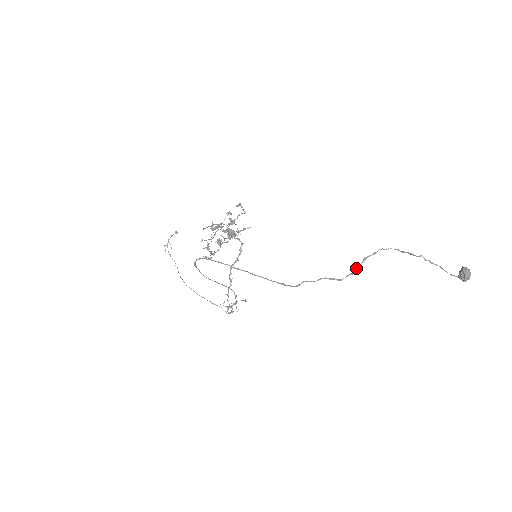
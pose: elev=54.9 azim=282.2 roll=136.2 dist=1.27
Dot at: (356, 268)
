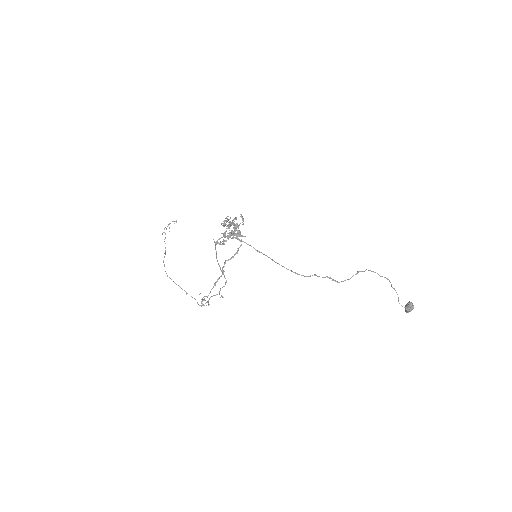
Dot at: (351, 277)
